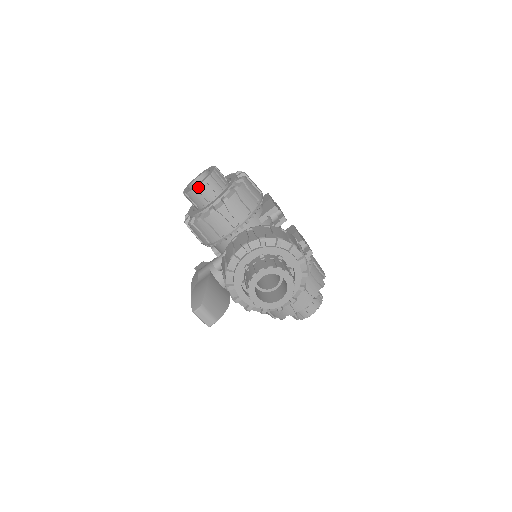
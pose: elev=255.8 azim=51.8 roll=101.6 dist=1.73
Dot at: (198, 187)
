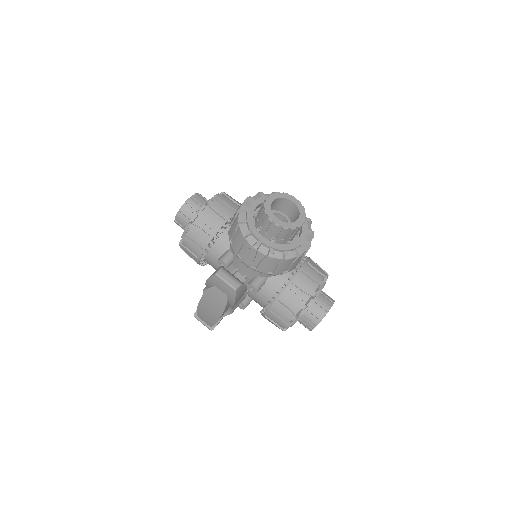
Dot at: (190, 199)
